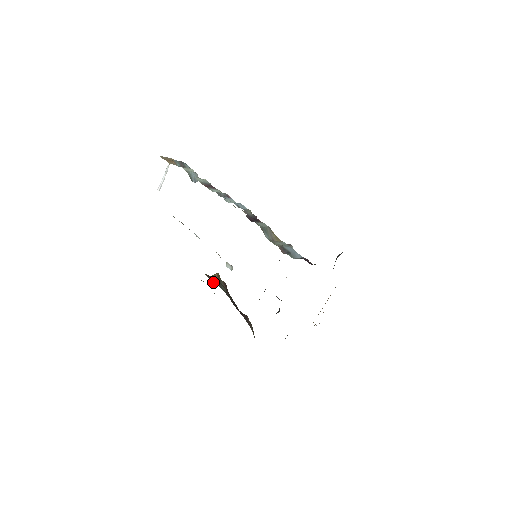
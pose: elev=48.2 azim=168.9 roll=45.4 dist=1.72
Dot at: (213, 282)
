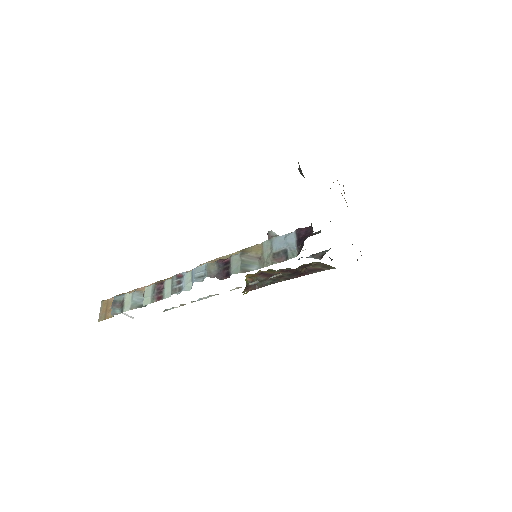
Dot at: occluded
